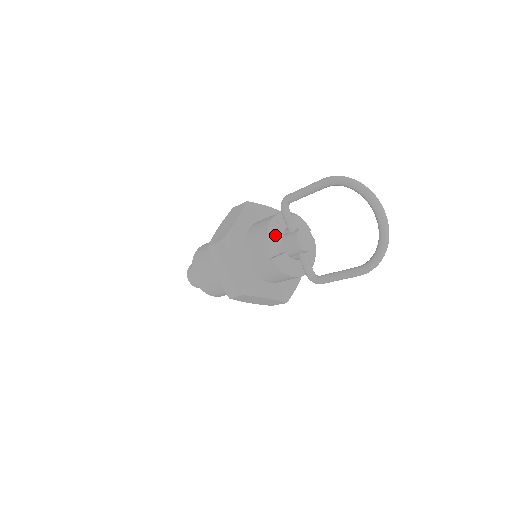
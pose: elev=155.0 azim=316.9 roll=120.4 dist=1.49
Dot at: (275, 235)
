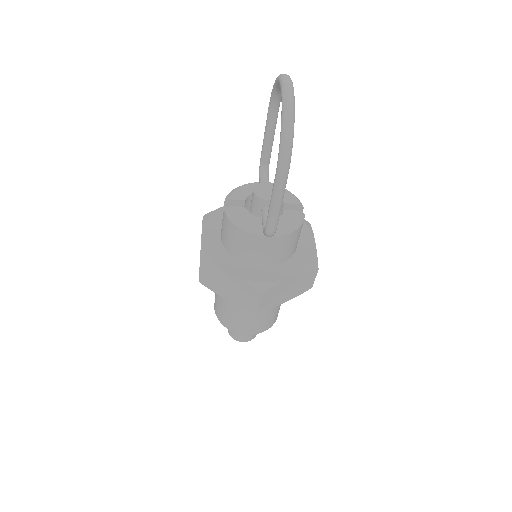
Dot at: (239, 192)
